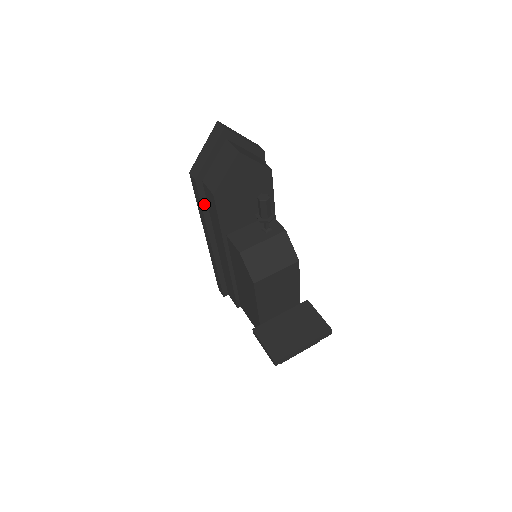
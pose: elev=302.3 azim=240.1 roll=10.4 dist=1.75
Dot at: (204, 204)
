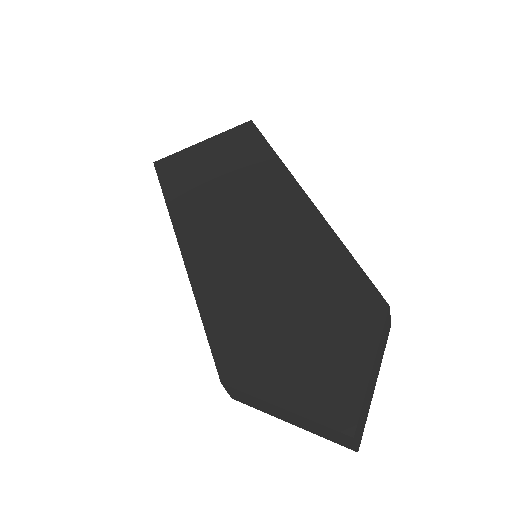
Dot at: occluded
